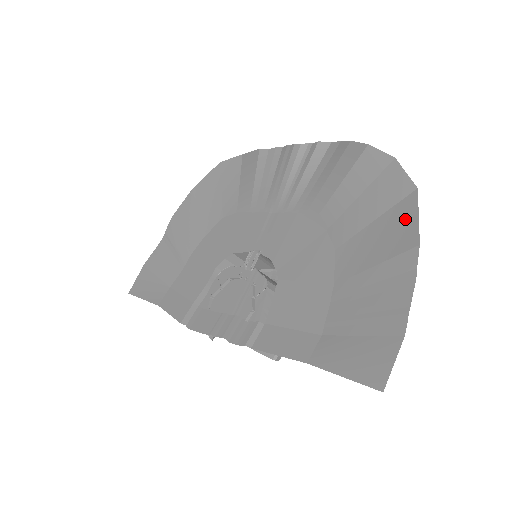
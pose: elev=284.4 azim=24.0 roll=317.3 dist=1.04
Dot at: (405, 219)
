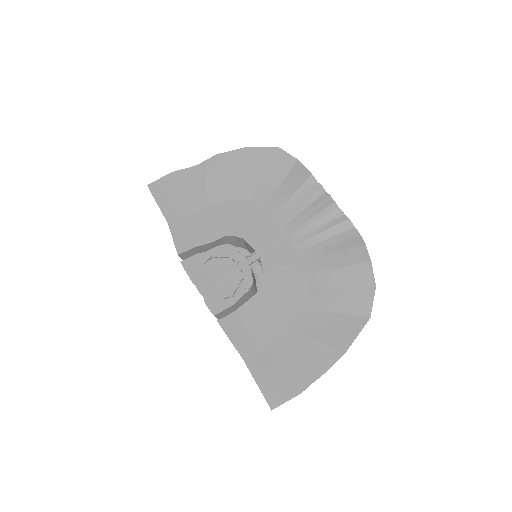
Dot at: (350, 330)
